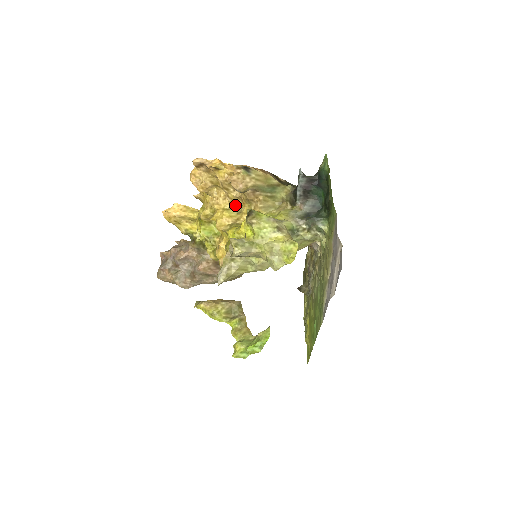
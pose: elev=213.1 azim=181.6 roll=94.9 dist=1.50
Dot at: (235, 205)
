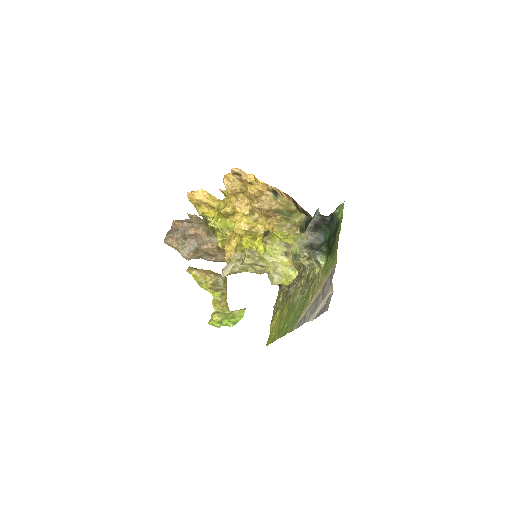
Dot at: (254, 212)
